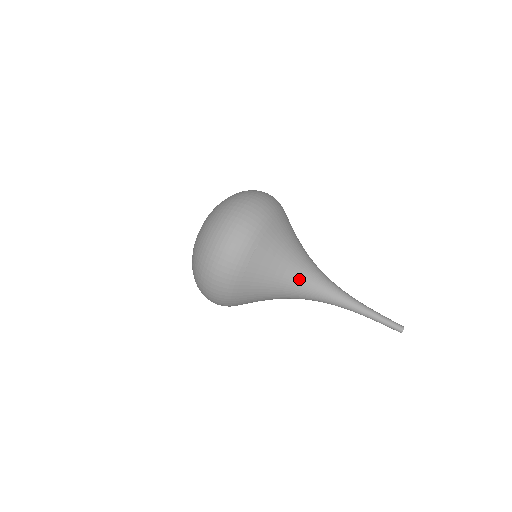
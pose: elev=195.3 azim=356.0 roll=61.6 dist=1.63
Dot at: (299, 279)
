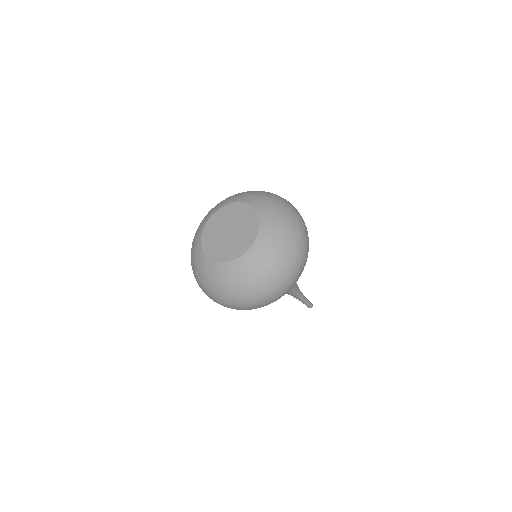
Dot at: occluded
